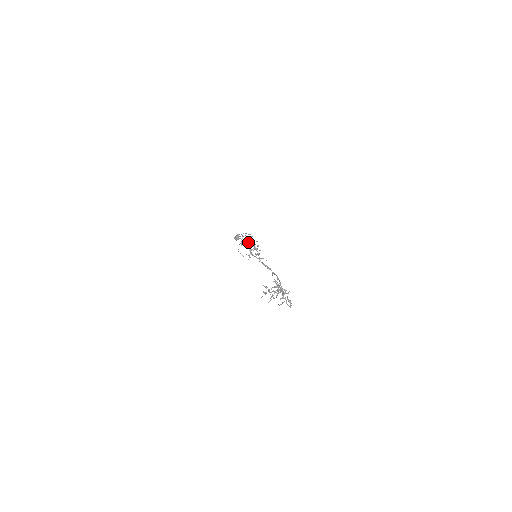
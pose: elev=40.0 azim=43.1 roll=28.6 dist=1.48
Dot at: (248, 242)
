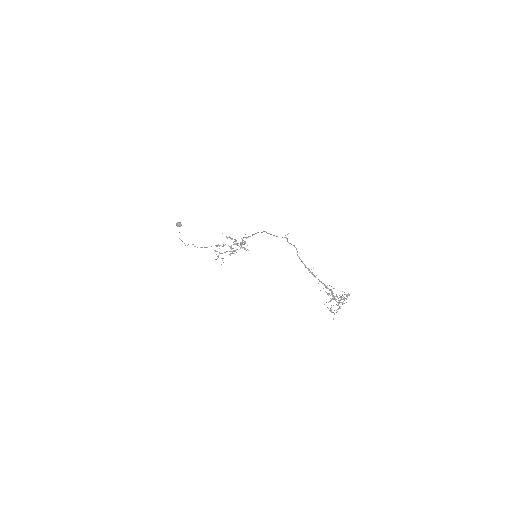
Dot at: occluded
